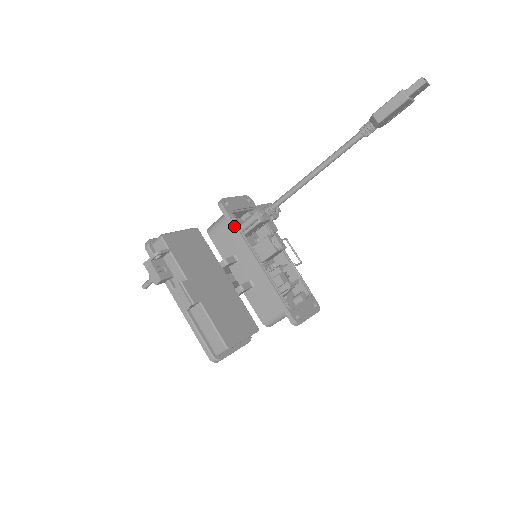
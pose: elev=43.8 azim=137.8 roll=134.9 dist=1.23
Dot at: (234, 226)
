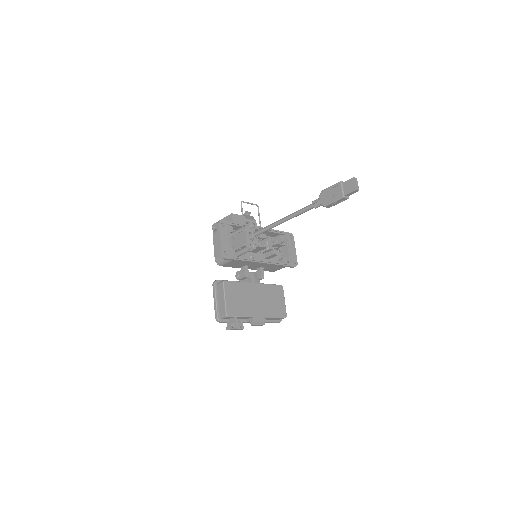
Dot at: (240, 261)
